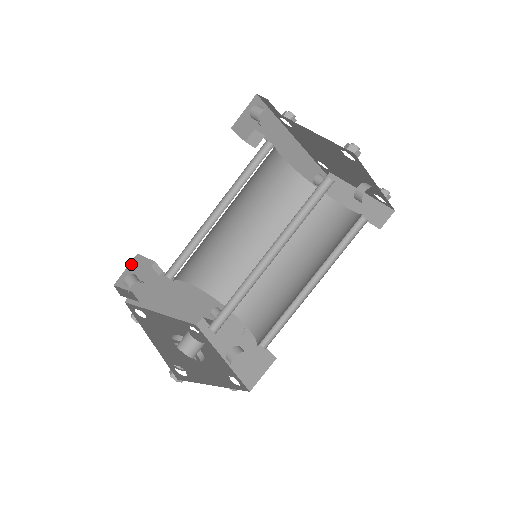
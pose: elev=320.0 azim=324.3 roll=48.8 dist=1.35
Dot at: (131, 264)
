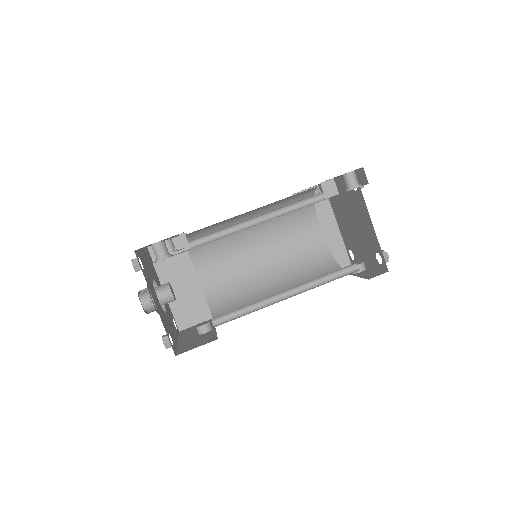
Dot at: occluded
